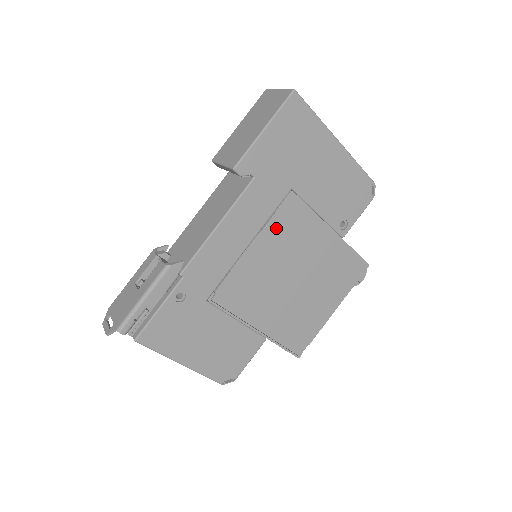
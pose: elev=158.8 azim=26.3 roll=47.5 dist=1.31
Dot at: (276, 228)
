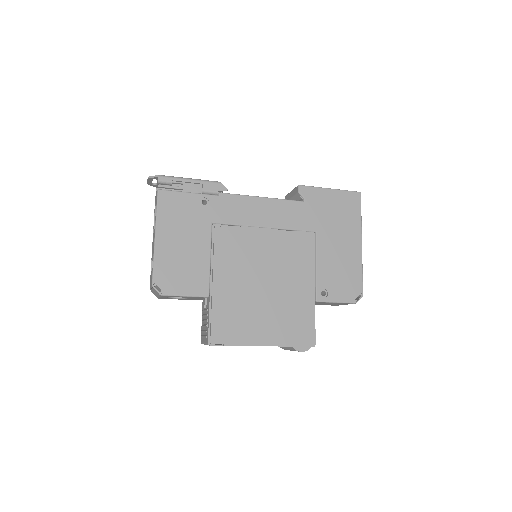
Dot at: (287, 240)
